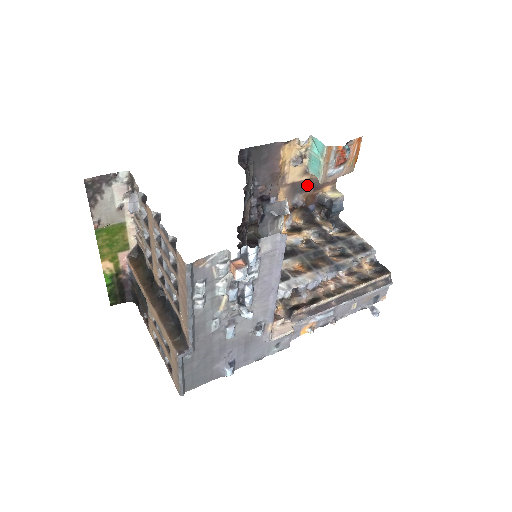
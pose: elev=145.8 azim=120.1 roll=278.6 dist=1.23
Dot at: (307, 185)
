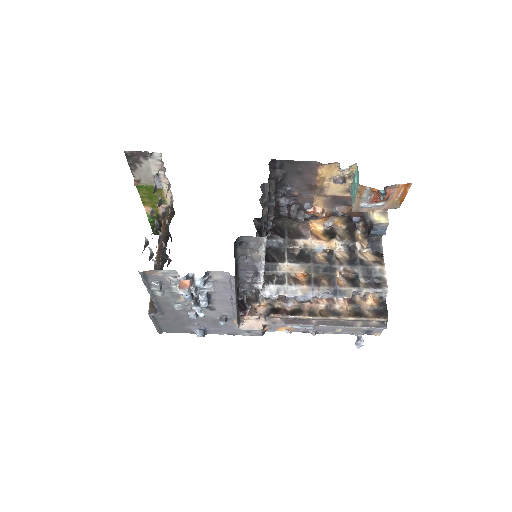
Dot at: (351, 201)
